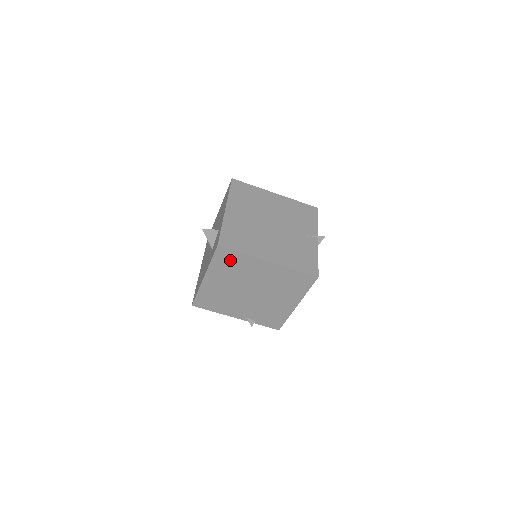
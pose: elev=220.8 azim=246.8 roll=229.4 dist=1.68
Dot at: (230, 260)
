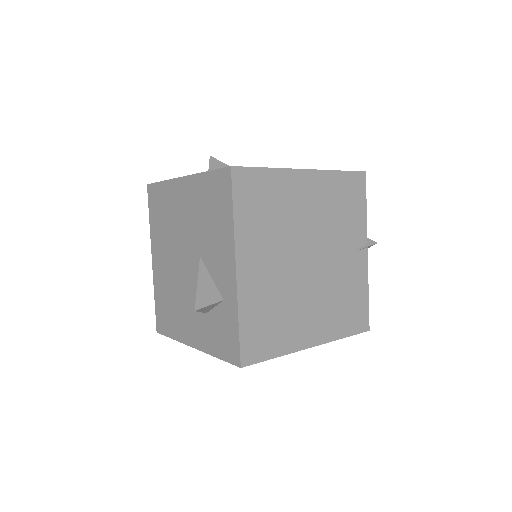
Dot at: occluded
